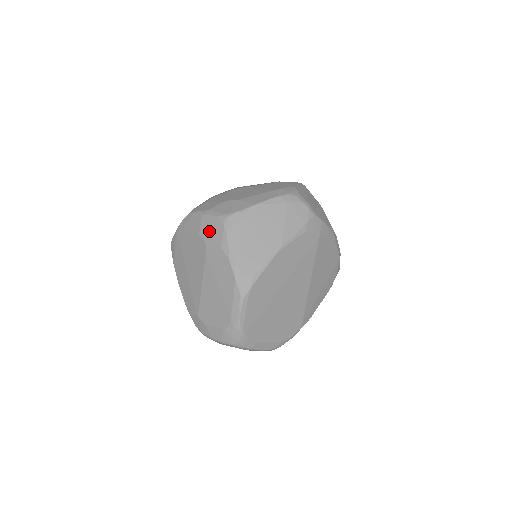
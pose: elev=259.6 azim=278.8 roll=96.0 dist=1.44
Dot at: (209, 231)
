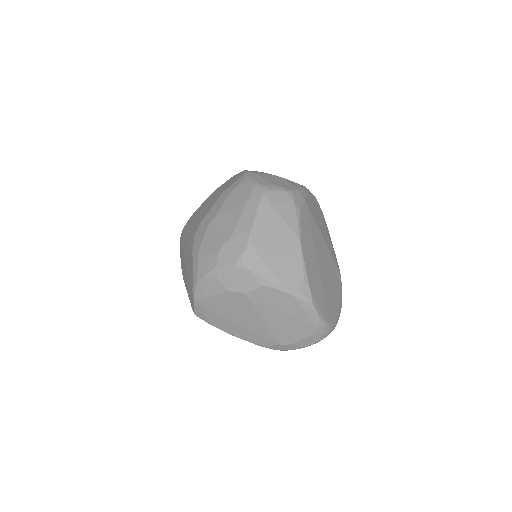
Dot at: (236, 282)
